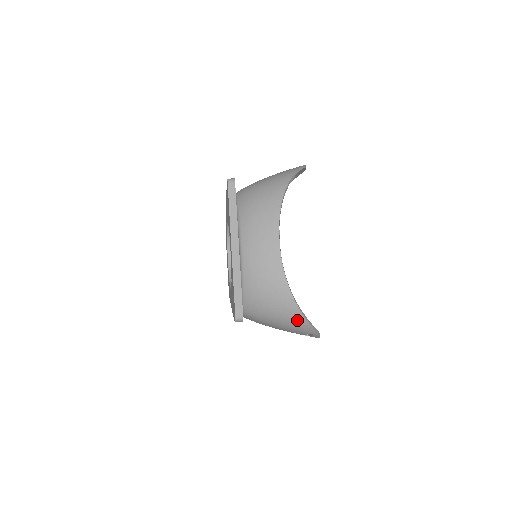
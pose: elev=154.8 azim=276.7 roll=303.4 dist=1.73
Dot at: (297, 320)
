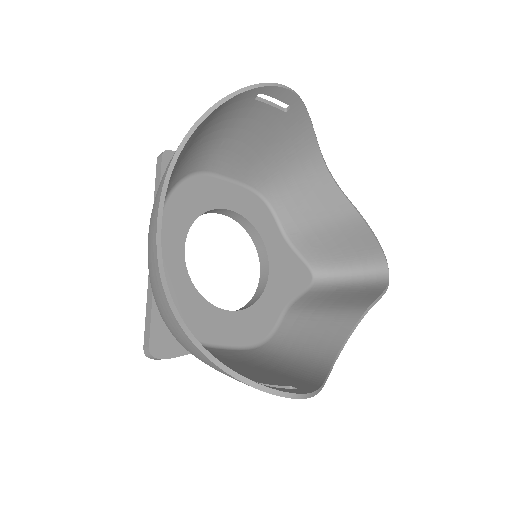
Dot at: (203, 358)
